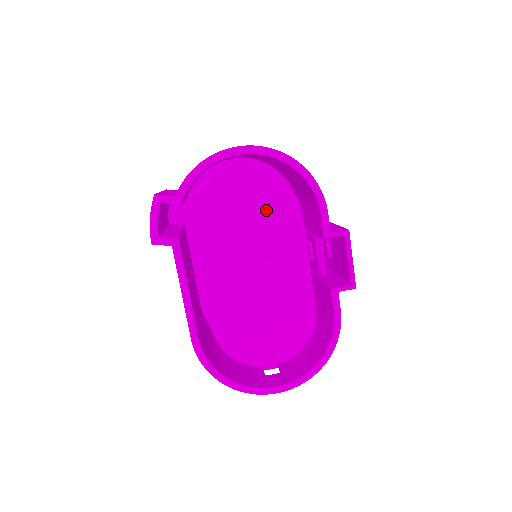
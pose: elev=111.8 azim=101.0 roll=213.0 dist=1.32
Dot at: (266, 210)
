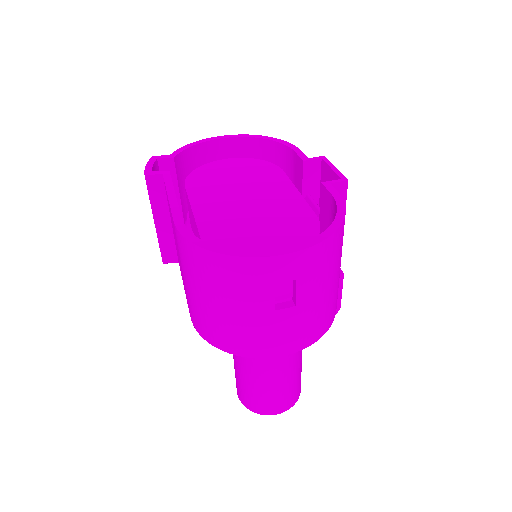
Dot at: (250, 172)
